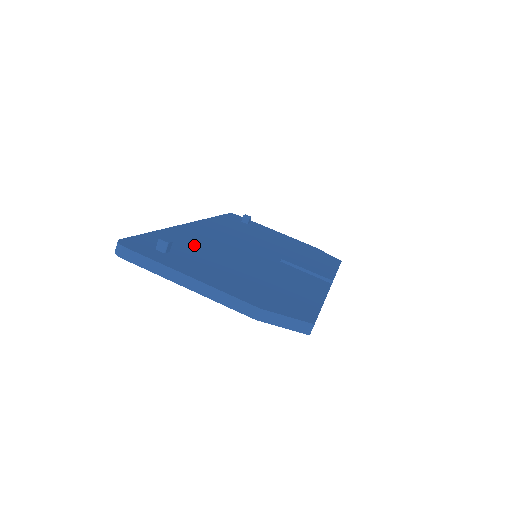
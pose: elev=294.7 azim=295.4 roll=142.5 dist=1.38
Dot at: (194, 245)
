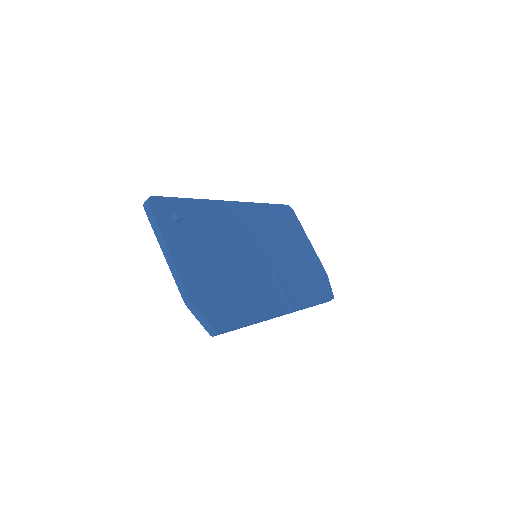
Dot at: (208, 225)
